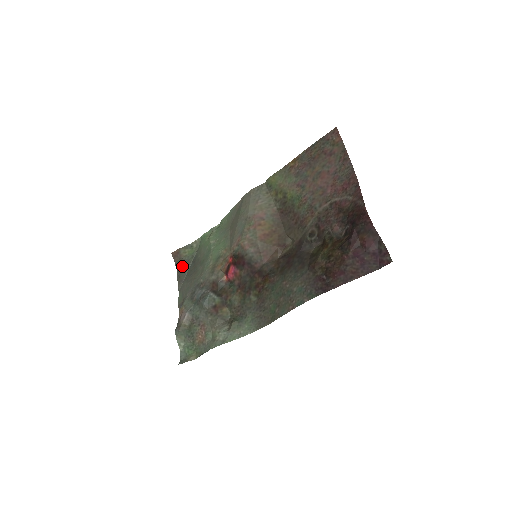
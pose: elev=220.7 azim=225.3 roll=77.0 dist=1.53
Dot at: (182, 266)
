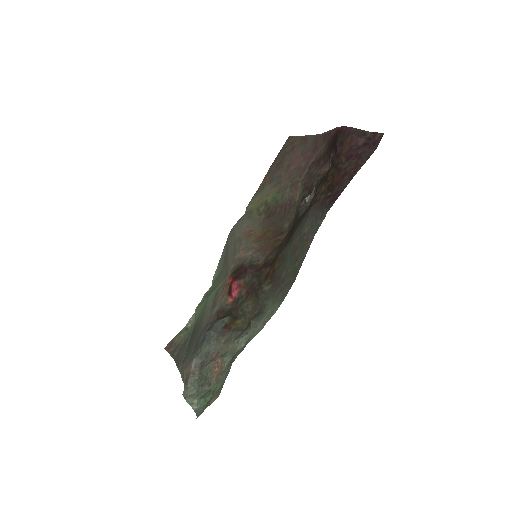
Dot at: (179, 350)
